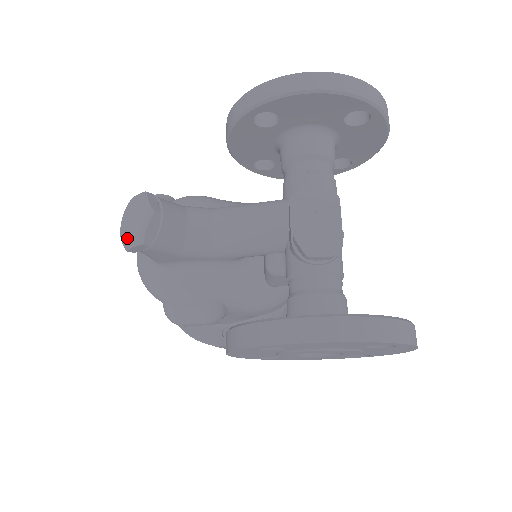
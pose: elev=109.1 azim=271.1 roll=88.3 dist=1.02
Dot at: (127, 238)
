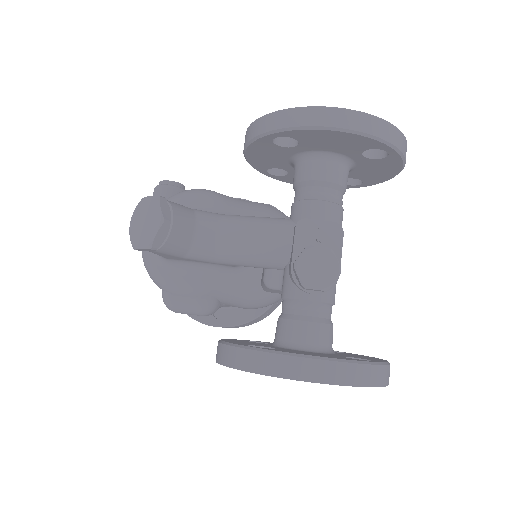
Dot at: (136, 237)
